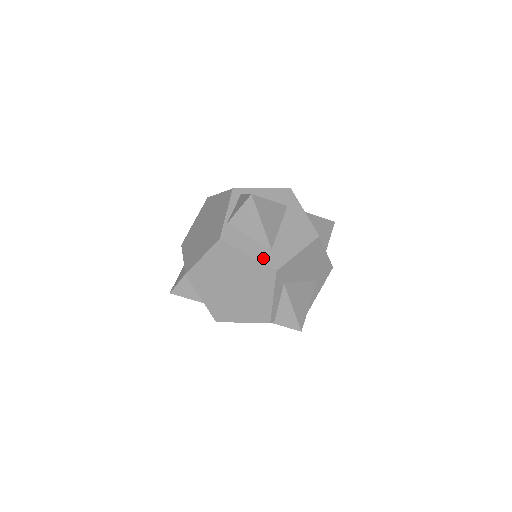
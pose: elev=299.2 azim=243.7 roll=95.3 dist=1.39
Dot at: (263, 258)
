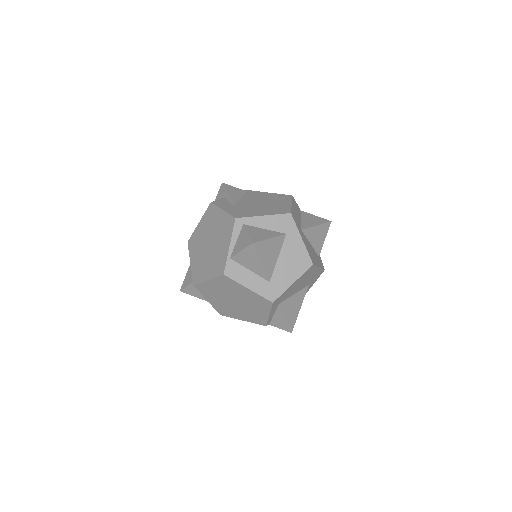
Dot at: (262, 291)
